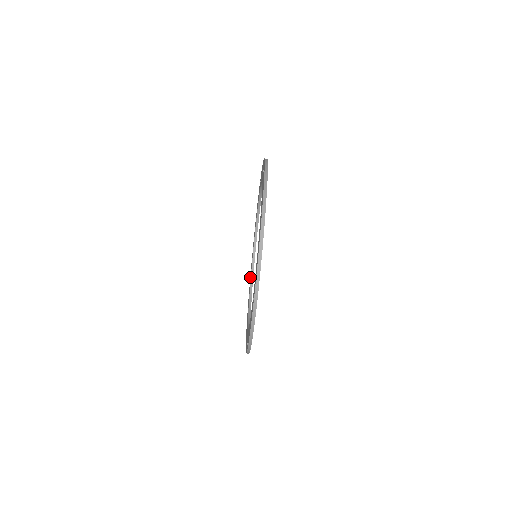
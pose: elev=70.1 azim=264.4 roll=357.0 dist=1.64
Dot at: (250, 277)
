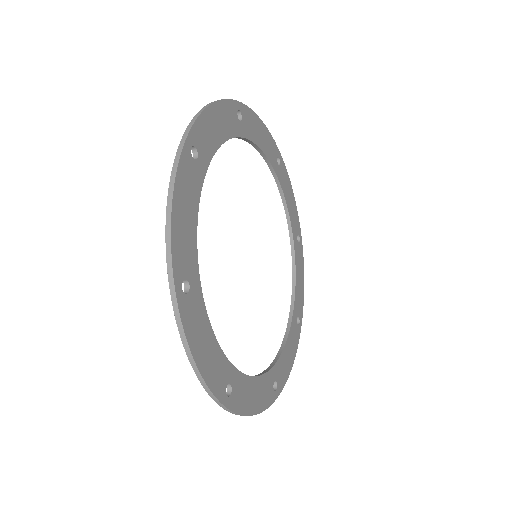
Dot at: occluded
